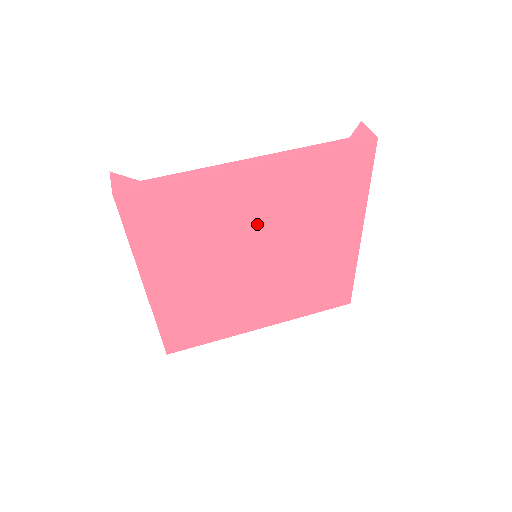
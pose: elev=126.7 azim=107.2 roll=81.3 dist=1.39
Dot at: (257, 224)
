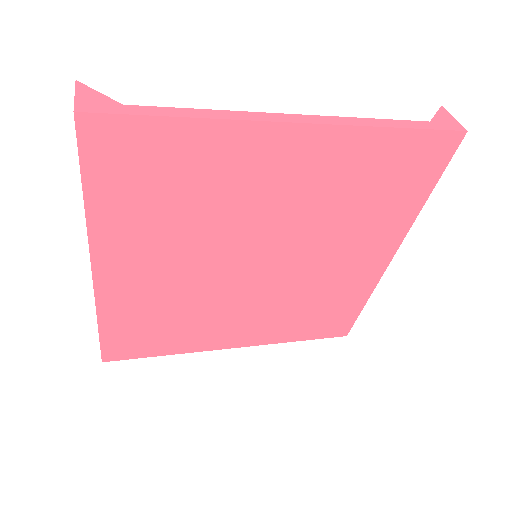
Dot at: (274, 213)
